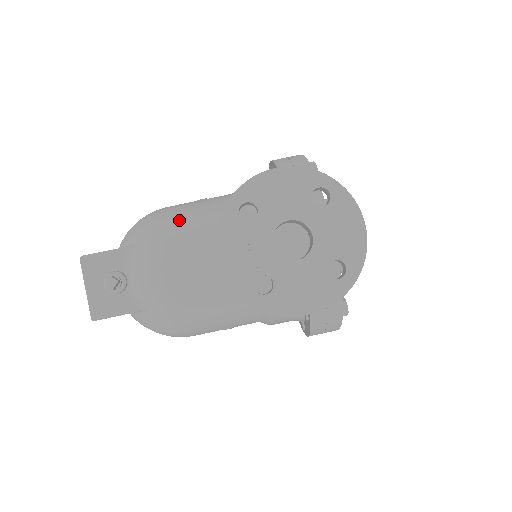
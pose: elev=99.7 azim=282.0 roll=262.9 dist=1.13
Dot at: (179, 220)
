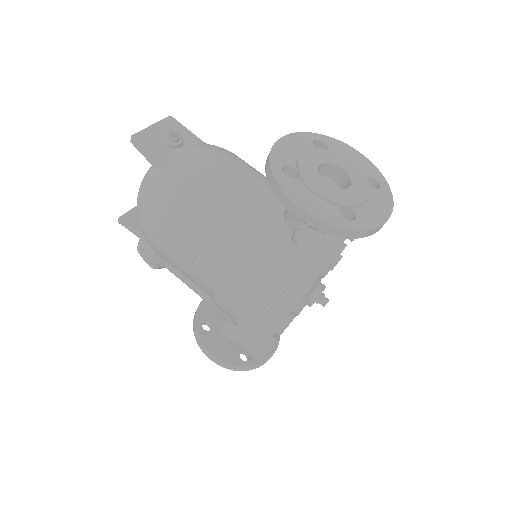
Dot at: occluded
